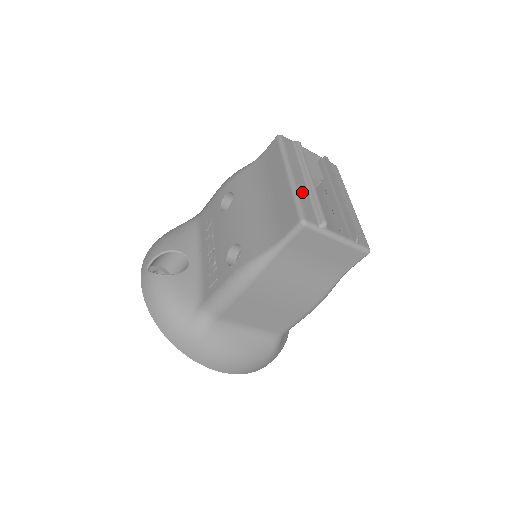
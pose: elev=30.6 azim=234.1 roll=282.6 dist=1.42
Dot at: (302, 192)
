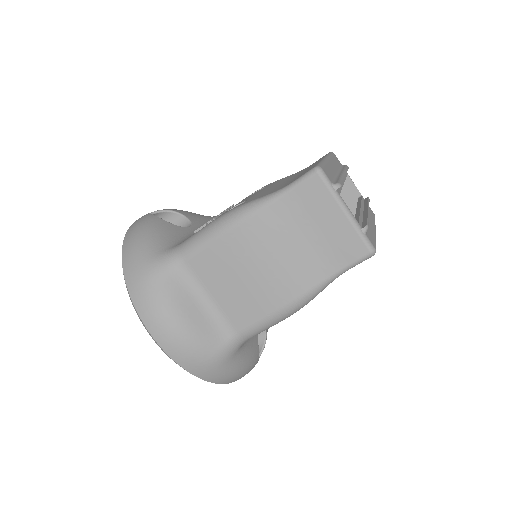
Dot at: (330, 168)
